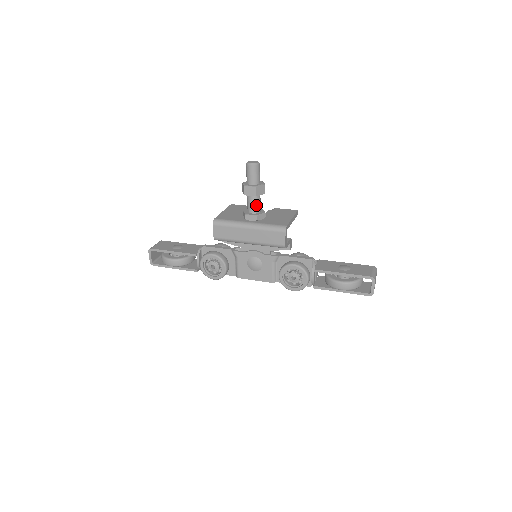
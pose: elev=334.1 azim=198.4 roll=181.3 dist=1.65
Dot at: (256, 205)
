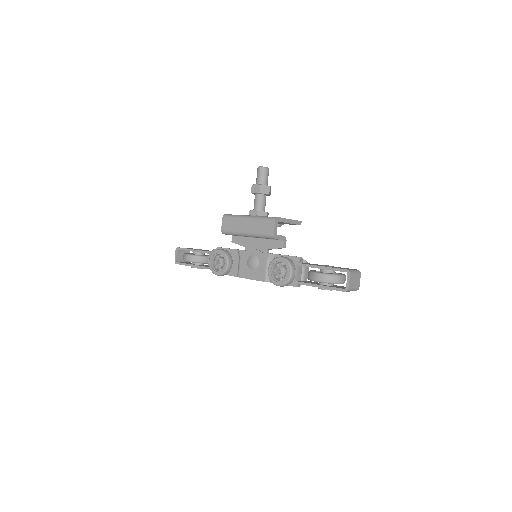
Dot at: (260, 203)
